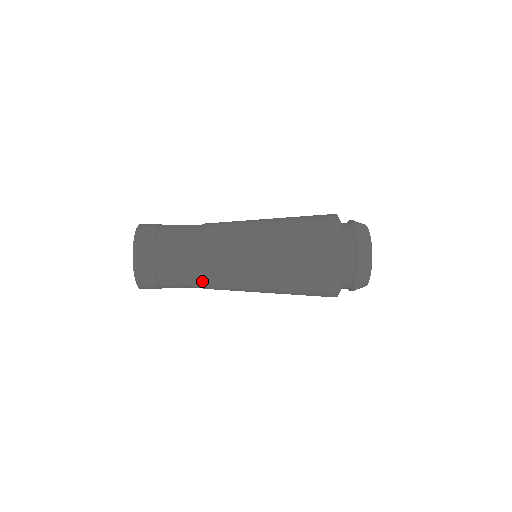
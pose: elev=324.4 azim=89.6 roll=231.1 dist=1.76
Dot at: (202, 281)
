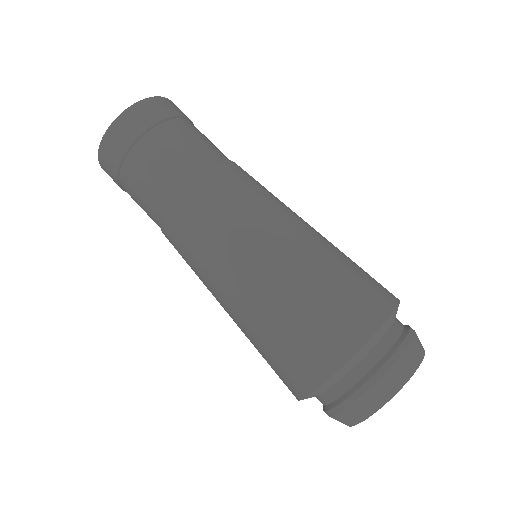
Dot at: occluded
